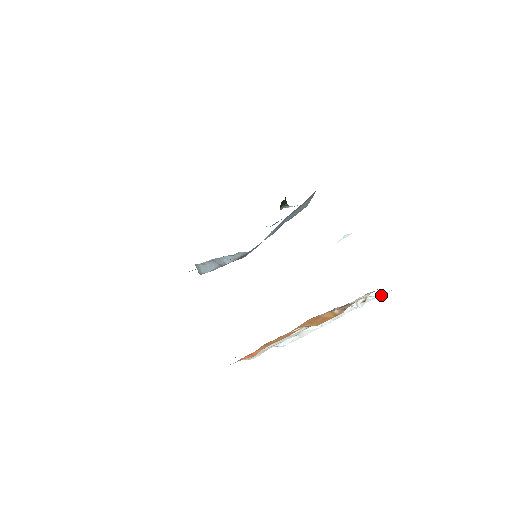
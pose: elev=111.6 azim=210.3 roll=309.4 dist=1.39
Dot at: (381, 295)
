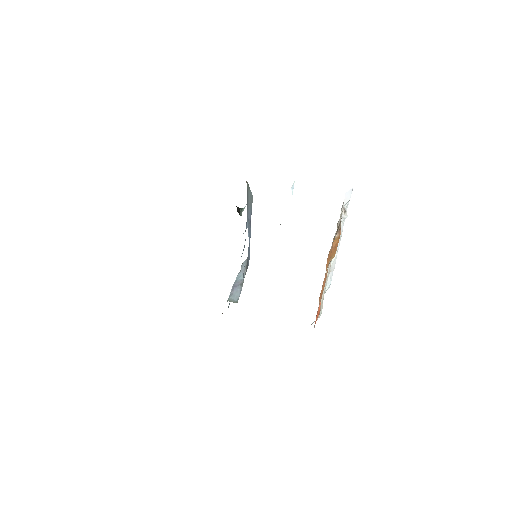
Dot at: (350, 197)
